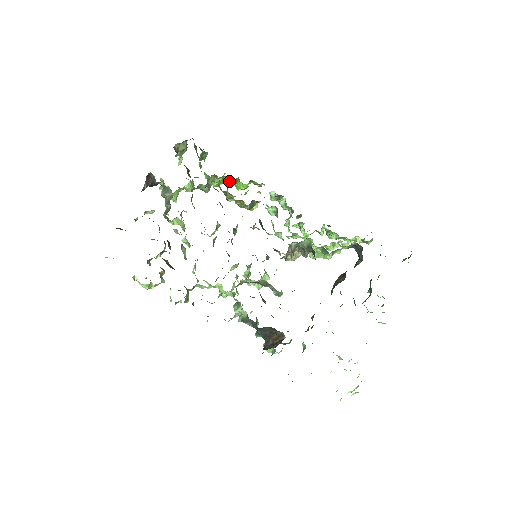
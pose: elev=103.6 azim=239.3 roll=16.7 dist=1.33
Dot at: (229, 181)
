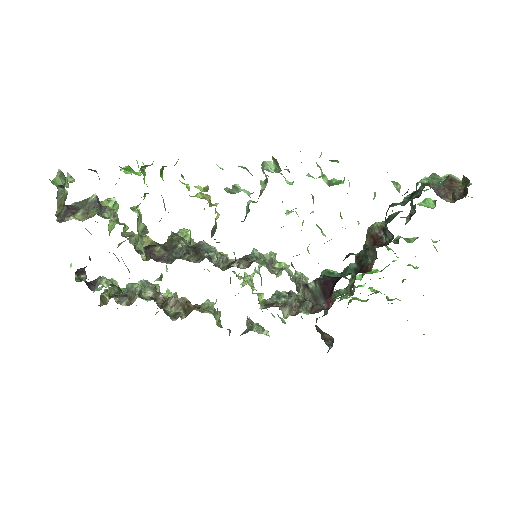
Dot at: occluded
